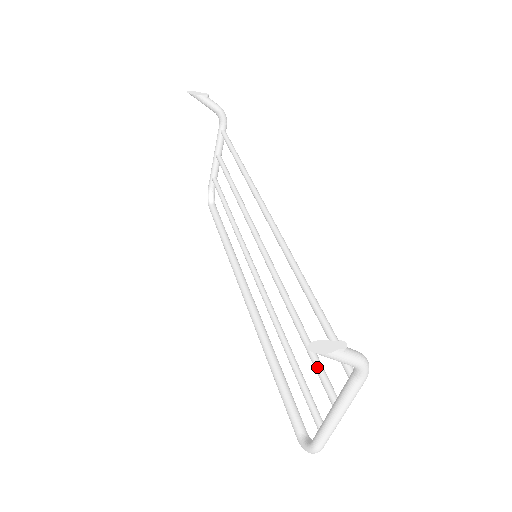
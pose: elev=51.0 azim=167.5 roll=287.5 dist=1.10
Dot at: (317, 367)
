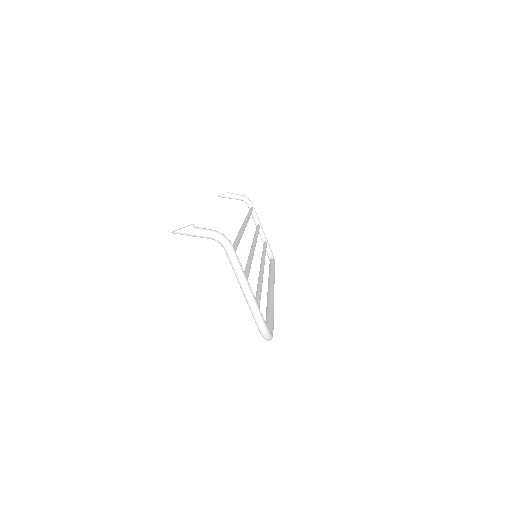
Dot at: occluded
